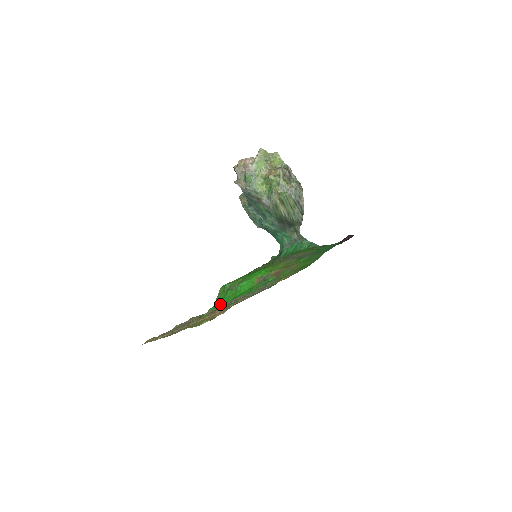
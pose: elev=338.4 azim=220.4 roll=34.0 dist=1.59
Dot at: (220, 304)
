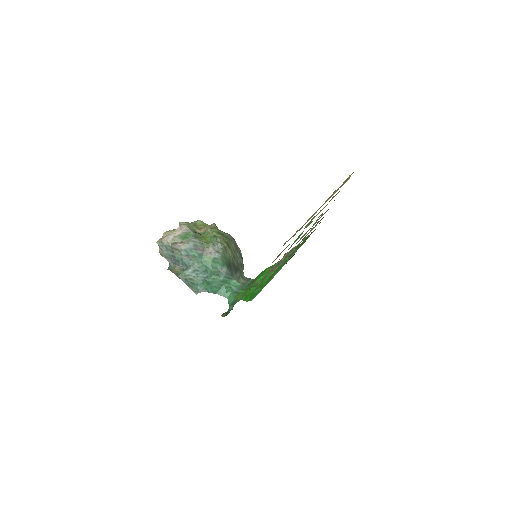
Dot at: (257, 292)
